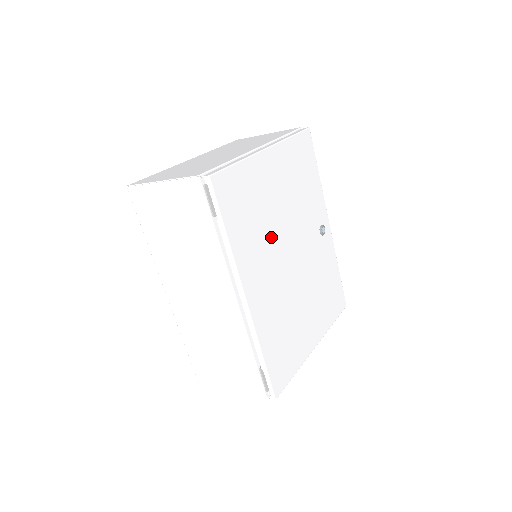
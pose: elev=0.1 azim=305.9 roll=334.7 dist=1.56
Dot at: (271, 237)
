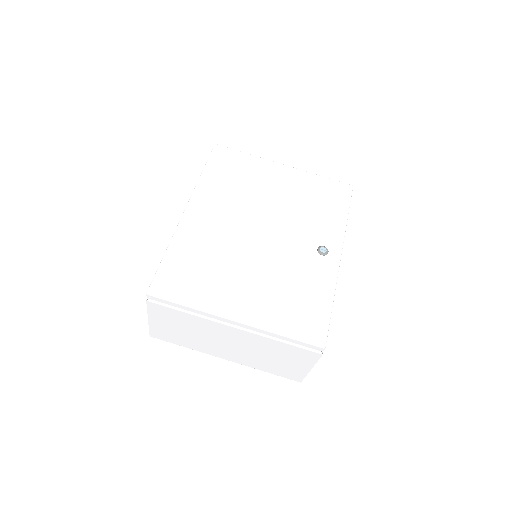
Dot at: (245, 203)
